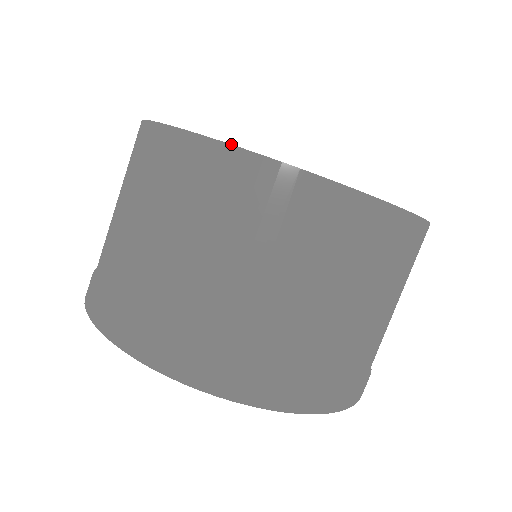
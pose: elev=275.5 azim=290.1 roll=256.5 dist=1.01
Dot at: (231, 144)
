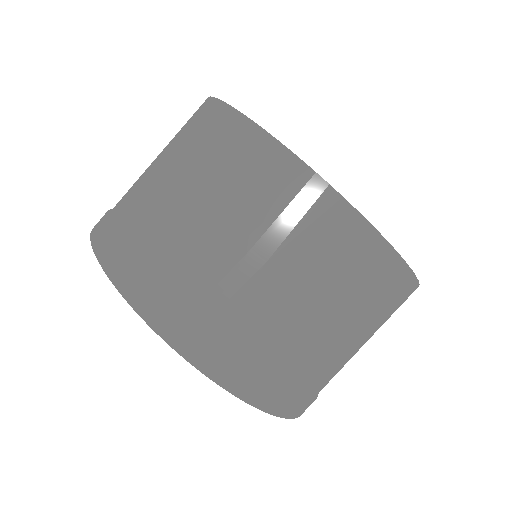
Dot at: occluded
